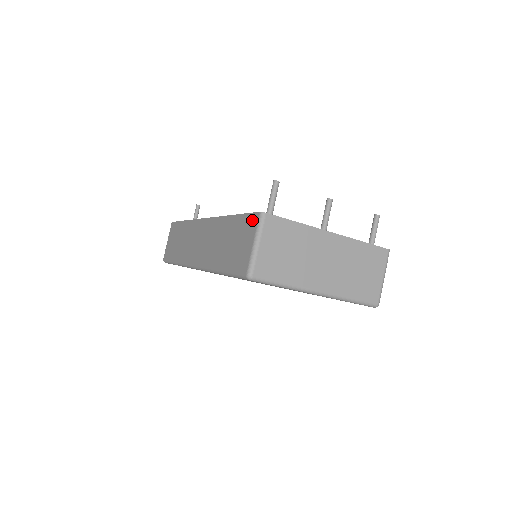
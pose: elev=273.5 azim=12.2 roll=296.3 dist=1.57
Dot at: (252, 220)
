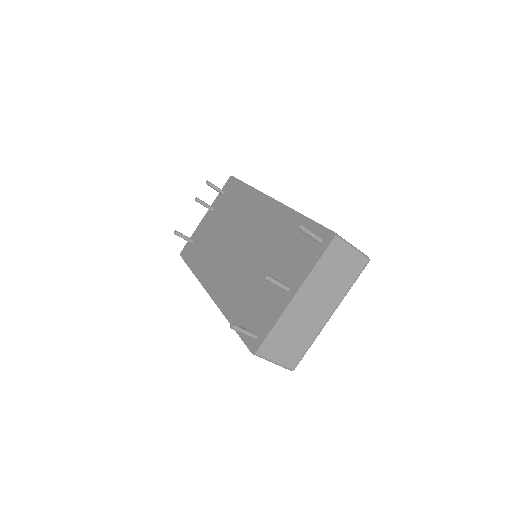
Dot at: occluded
